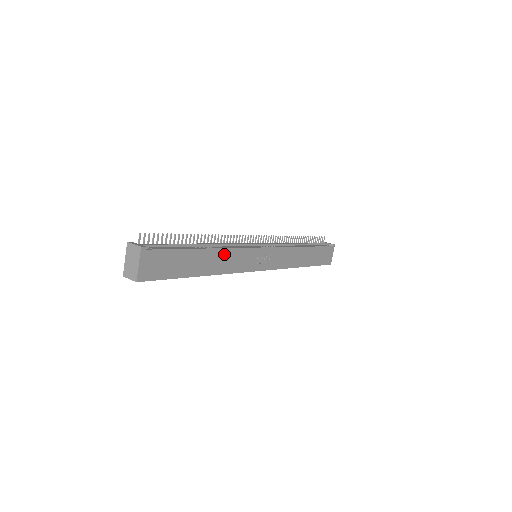
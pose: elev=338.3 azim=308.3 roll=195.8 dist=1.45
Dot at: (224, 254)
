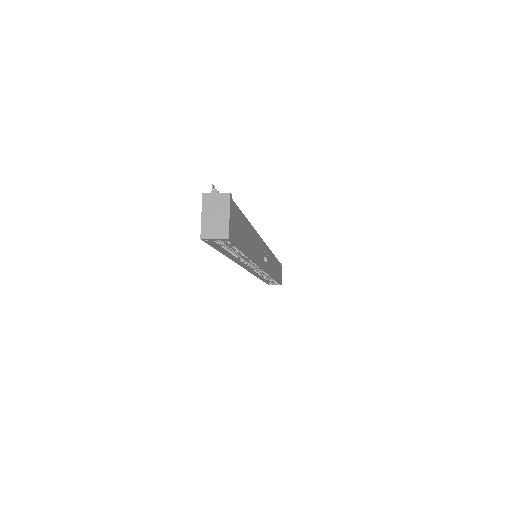
Dot at: (255, 237)
